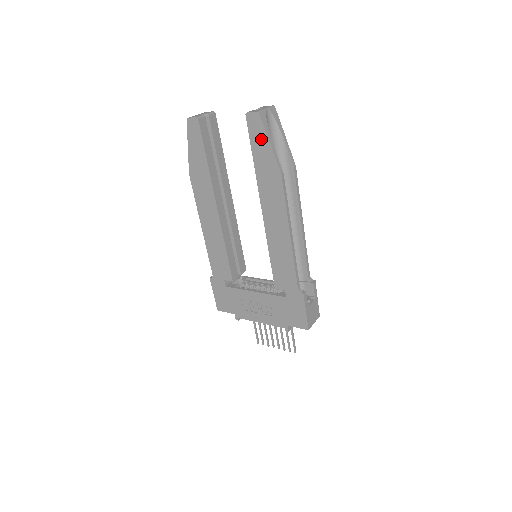
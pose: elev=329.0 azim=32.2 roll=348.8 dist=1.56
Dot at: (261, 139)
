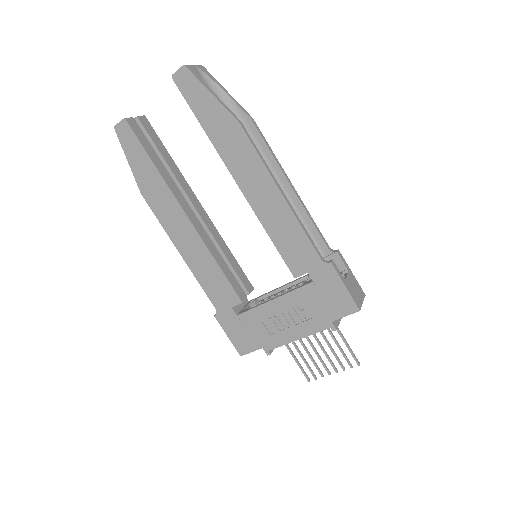
Dot at: (200, 95)
